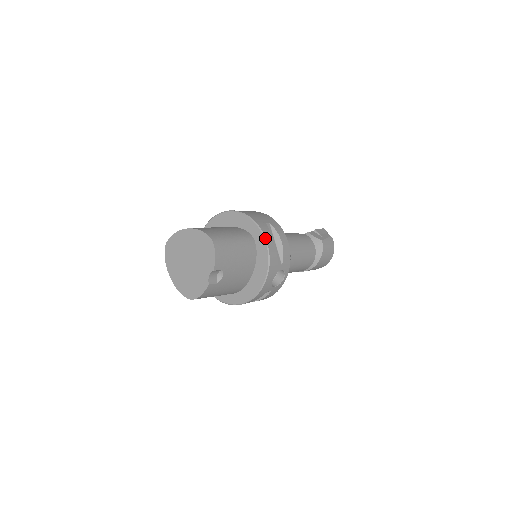
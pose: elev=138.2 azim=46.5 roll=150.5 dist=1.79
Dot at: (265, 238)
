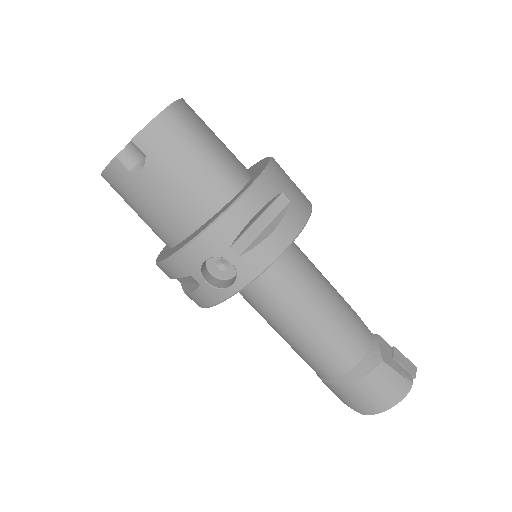
Dot at: (247, 190)
